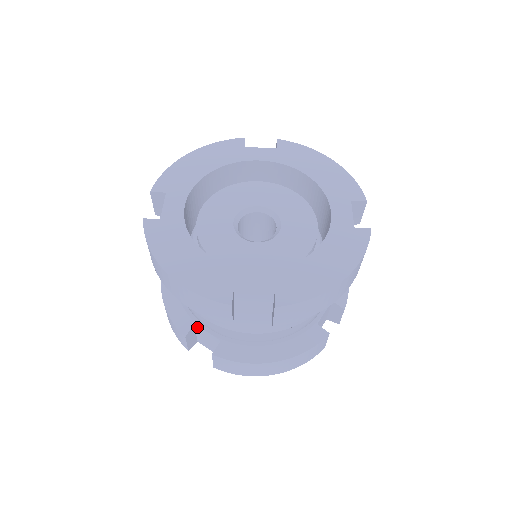
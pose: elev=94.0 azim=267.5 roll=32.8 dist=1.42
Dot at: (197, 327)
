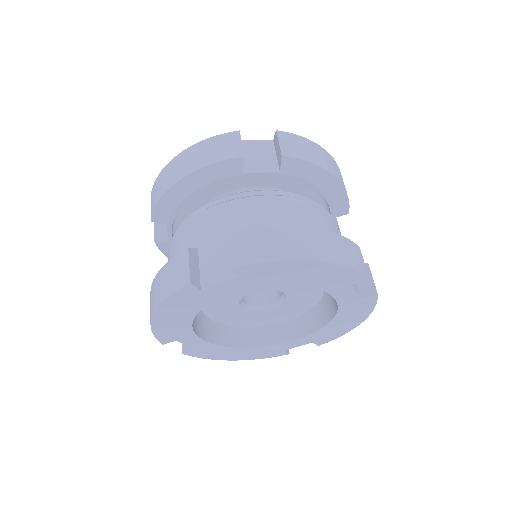
Dot at: occluded
